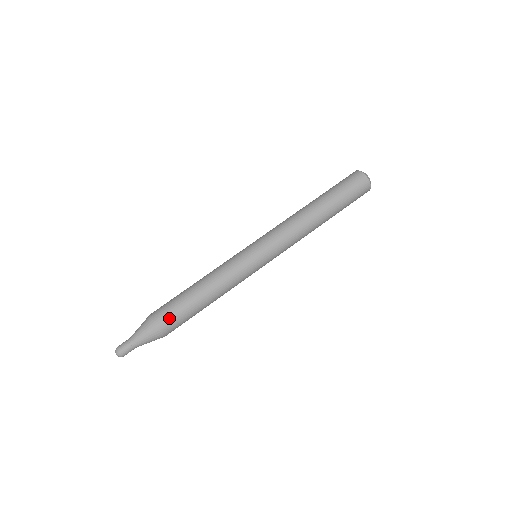
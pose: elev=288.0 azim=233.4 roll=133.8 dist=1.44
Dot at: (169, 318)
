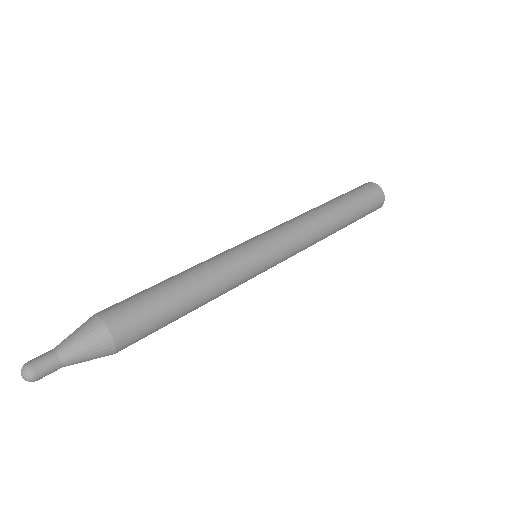
Dot at: (126, 312)
